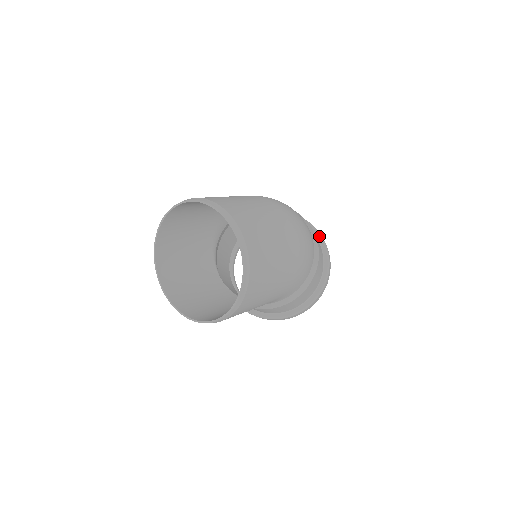
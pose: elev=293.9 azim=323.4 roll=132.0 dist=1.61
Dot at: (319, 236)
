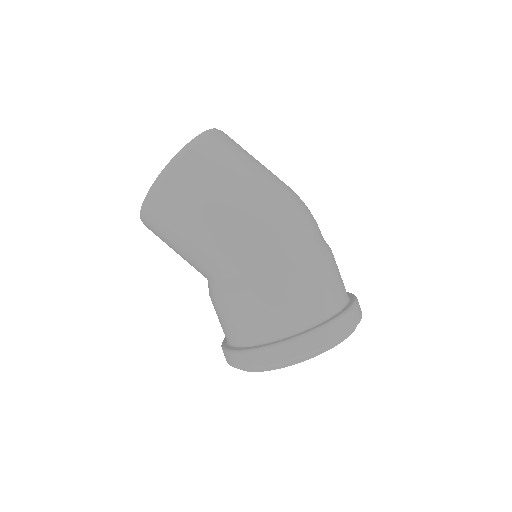
Dot at: (352, 301)
